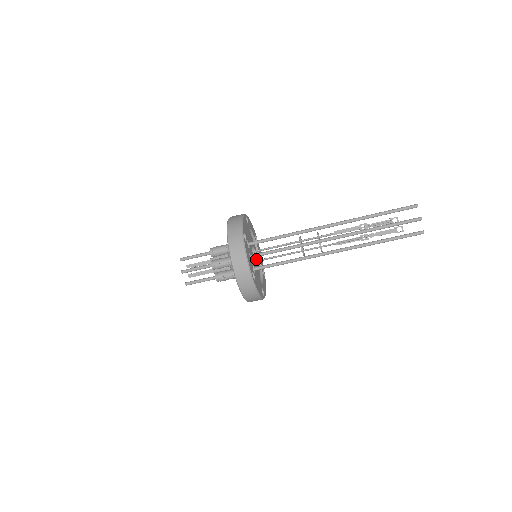
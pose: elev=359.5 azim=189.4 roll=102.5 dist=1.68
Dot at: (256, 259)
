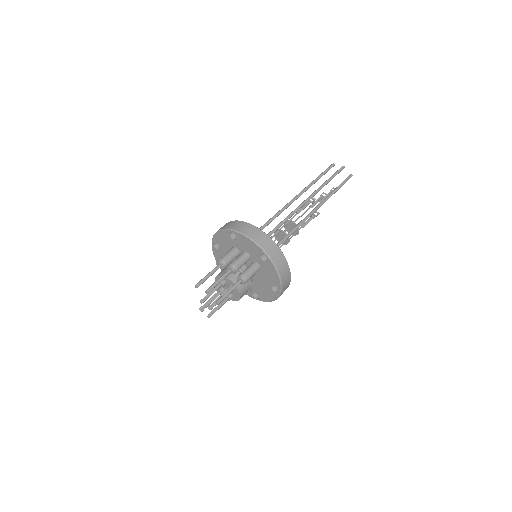
Dot at: occluded
